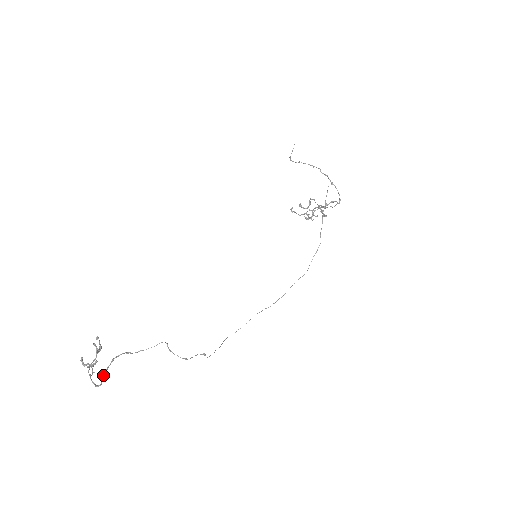
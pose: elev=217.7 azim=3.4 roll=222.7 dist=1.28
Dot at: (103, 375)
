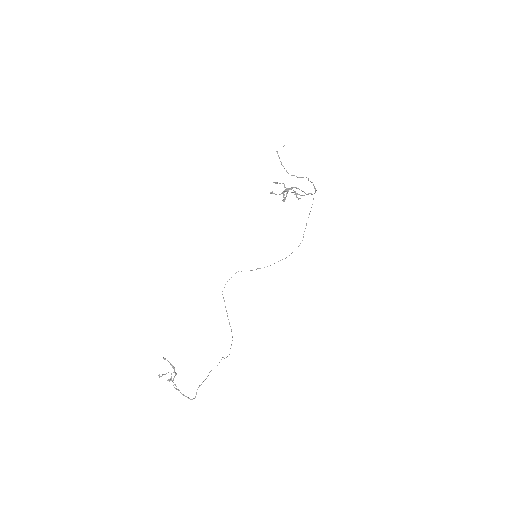
Dot at: occluded
